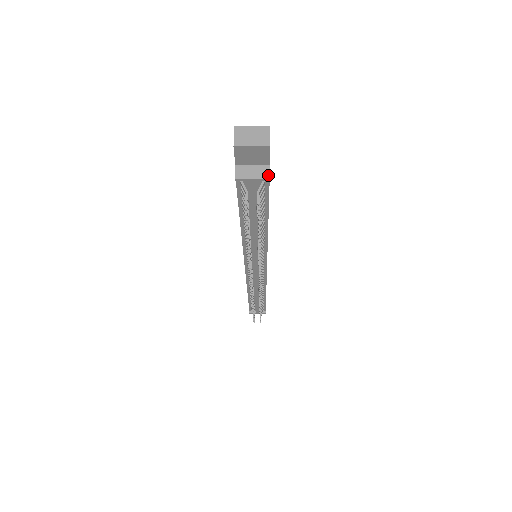
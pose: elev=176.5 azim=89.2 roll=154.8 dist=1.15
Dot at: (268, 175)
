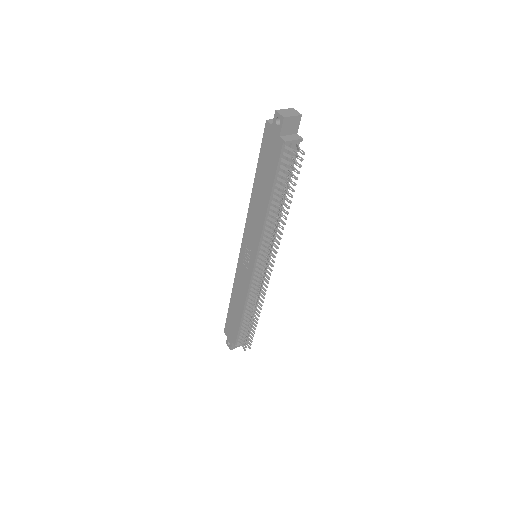
Dot at: (301, 137)
